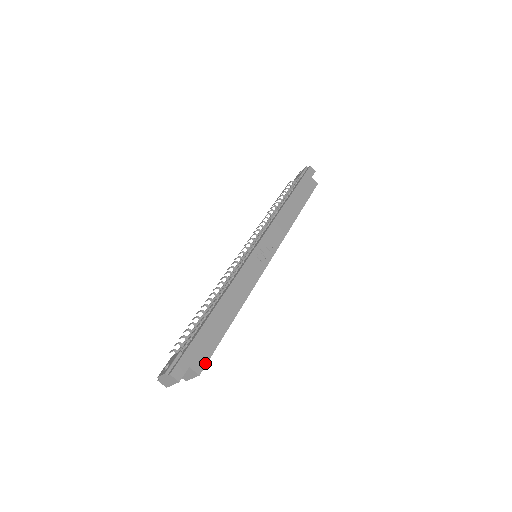
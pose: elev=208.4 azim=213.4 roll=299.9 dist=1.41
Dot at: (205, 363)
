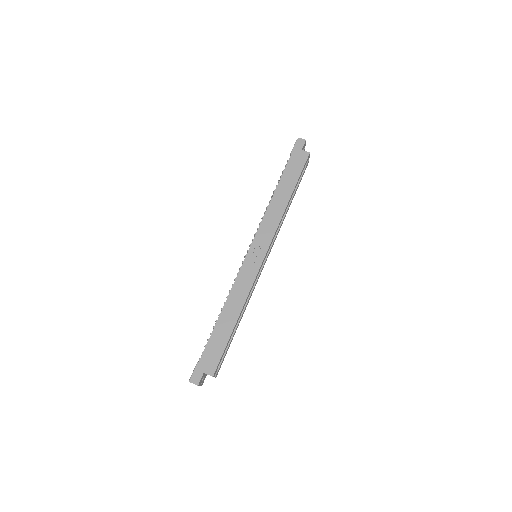
Dot at: (216, 366)
